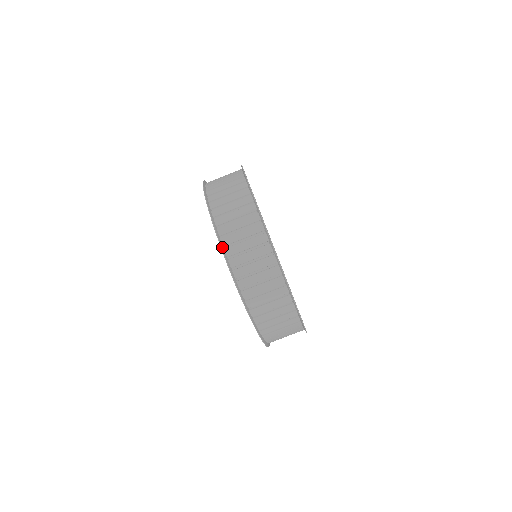
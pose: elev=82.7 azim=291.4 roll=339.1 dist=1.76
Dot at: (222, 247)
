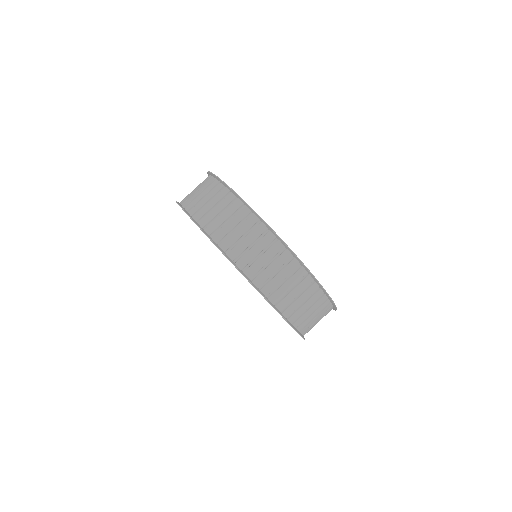
Dot at: (281, 314)
